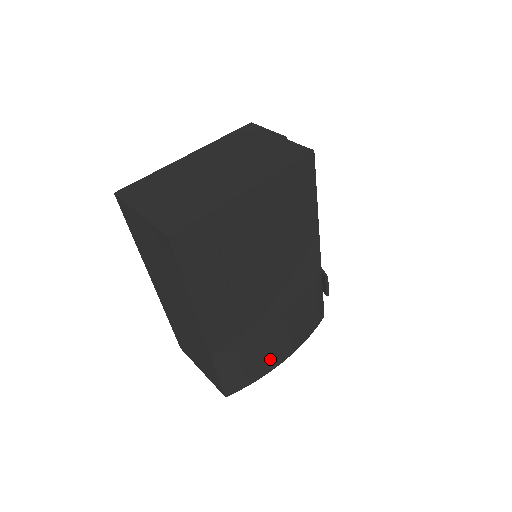
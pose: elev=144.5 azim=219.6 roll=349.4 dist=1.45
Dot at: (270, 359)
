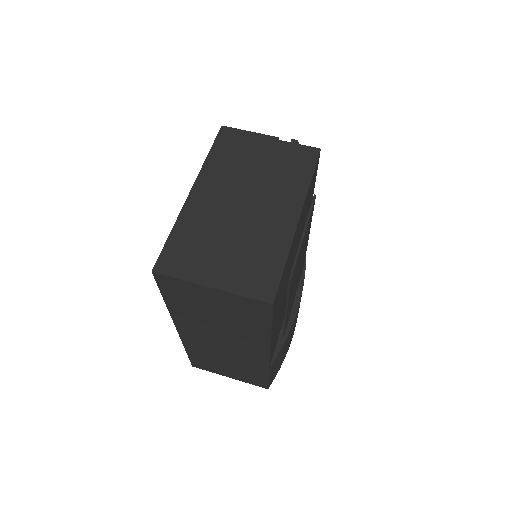
Dot at: (291, 338)
